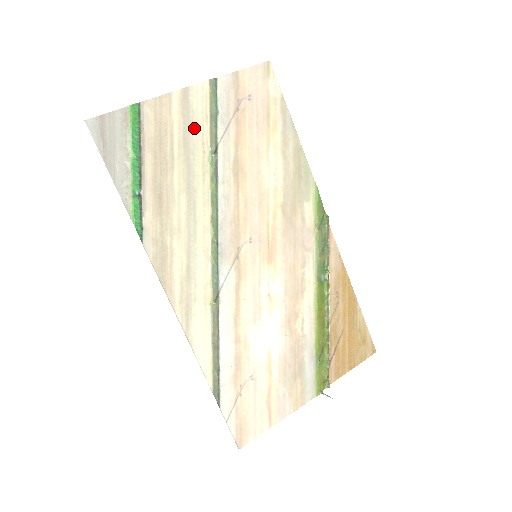
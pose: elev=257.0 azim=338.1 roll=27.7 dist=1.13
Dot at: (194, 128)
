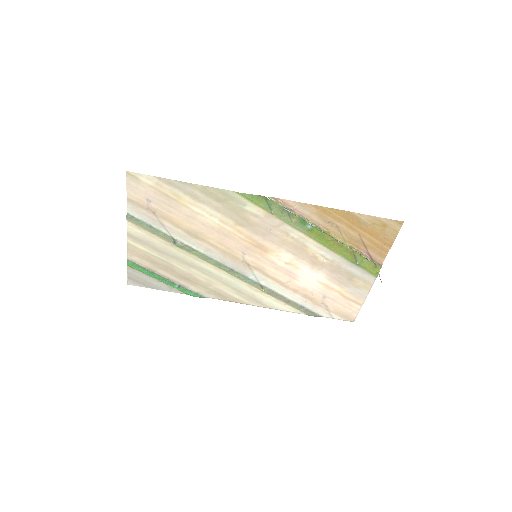
Dot at: (154, 243)
